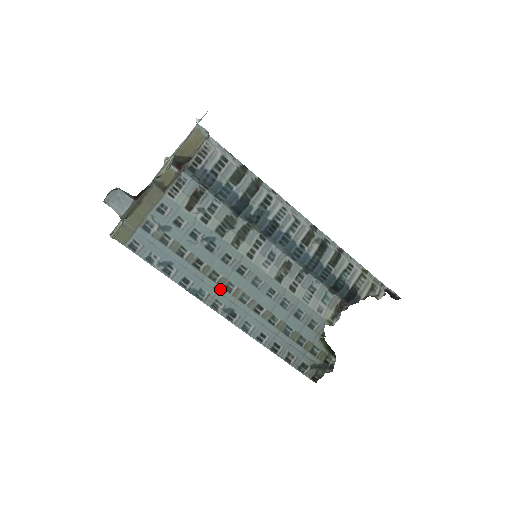
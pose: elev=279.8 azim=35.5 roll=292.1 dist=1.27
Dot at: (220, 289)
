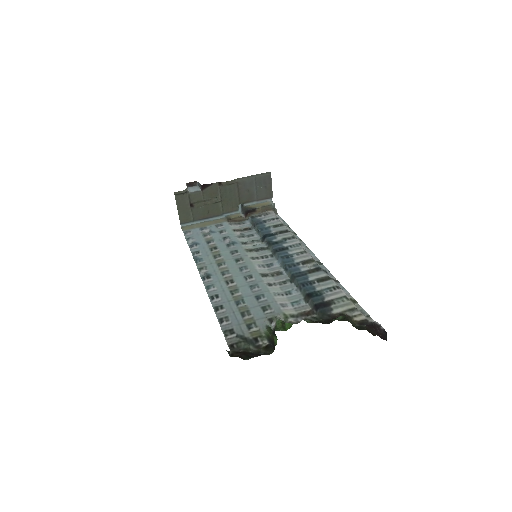
Dot at: (214, 263)
